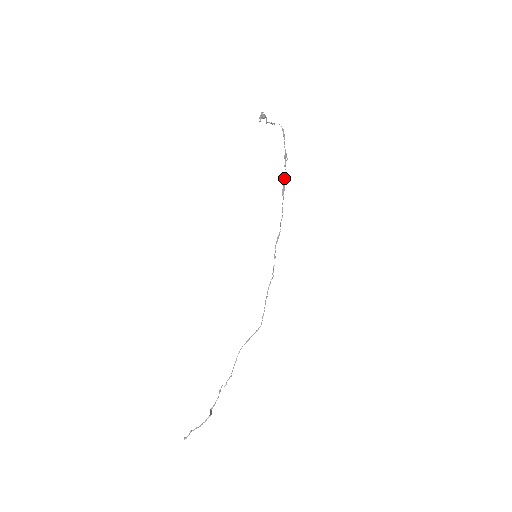
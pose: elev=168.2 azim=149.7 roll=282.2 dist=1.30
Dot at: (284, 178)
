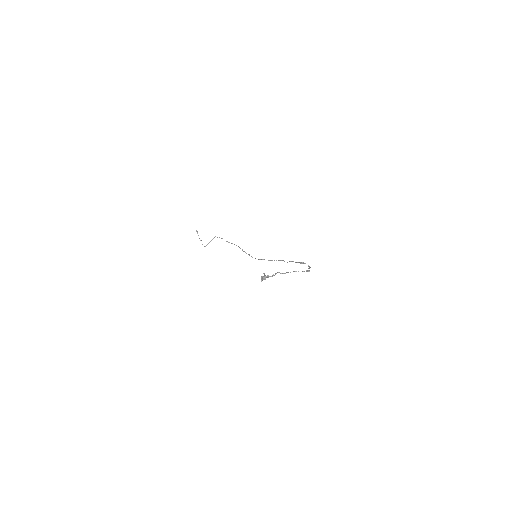
Dot at: occluded
